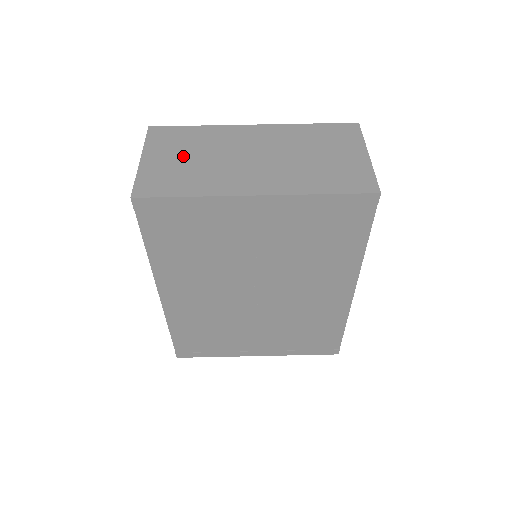
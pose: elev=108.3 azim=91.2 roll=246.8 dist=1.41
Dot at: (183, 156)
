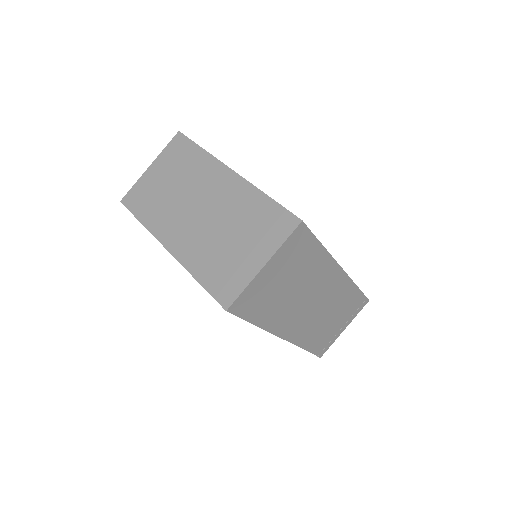
Dot at: (168, 179)
